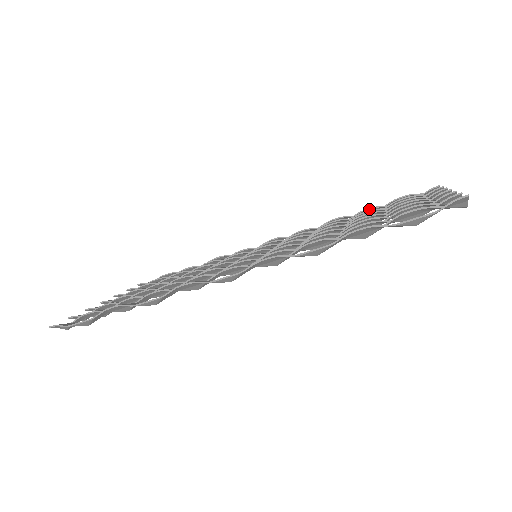
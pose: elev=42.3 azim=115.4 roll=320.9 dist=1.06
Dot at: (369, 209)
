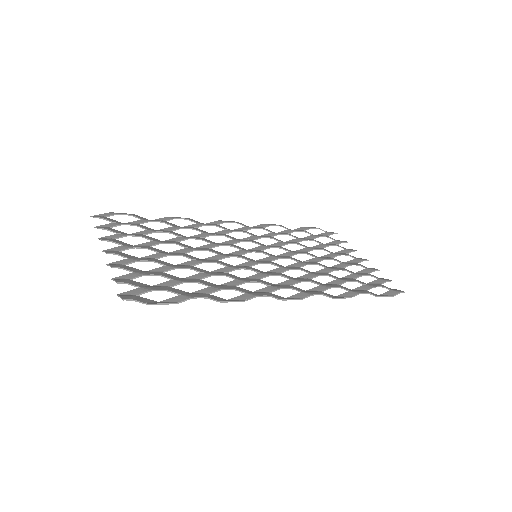
Dot at: (301, 231)
